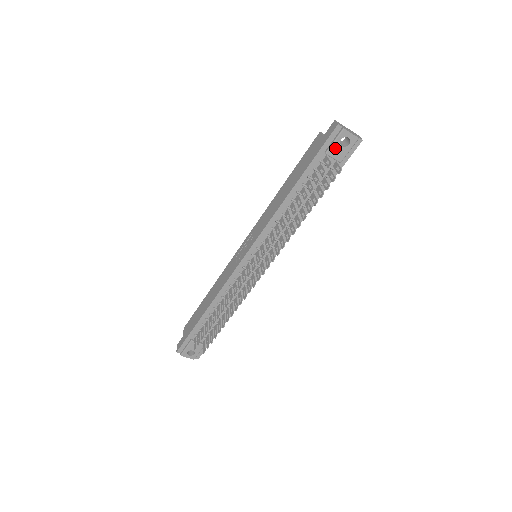
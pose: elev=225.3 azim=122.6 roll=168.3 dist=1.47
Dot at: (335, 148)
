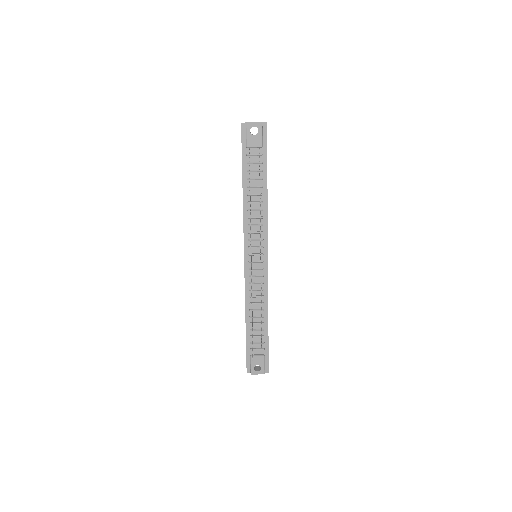
Dot at: (250, 139)
